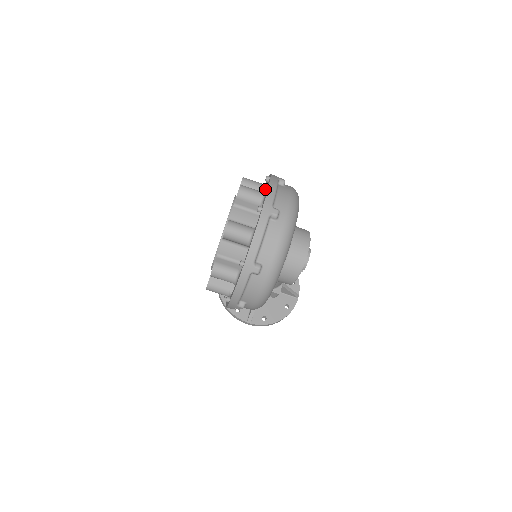
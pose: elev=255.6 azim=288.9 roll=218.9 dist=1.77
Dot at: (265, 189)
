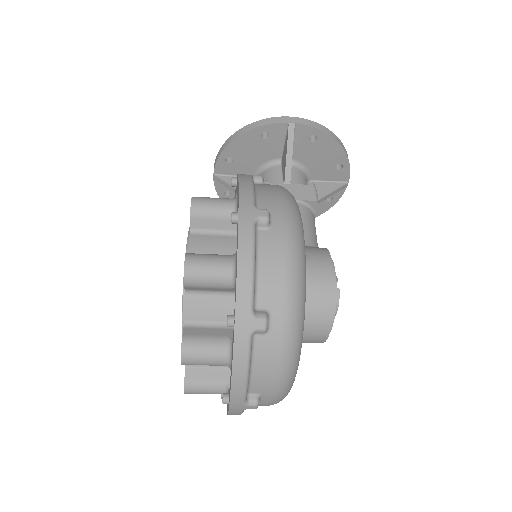
Dot at: occluded
